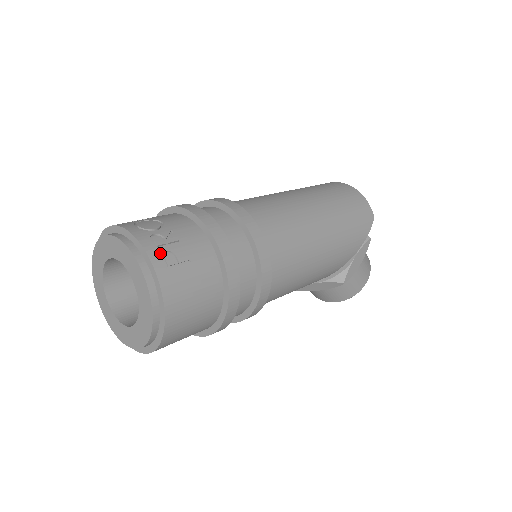
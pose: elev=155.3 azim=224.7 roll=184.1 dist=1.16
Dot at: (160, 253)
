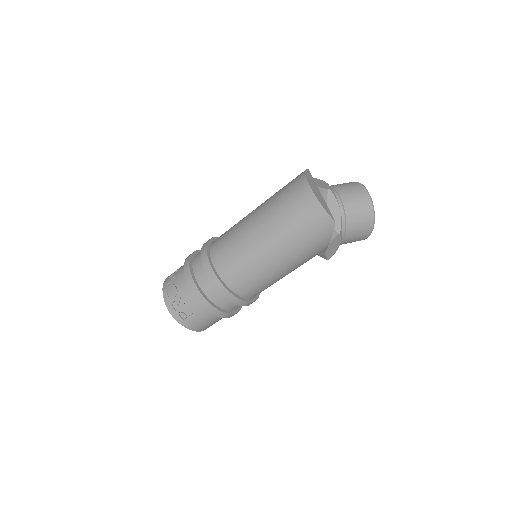
Dot at: (178, 314)
